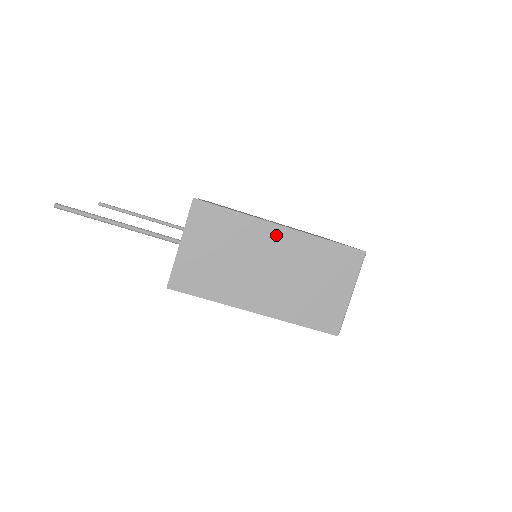
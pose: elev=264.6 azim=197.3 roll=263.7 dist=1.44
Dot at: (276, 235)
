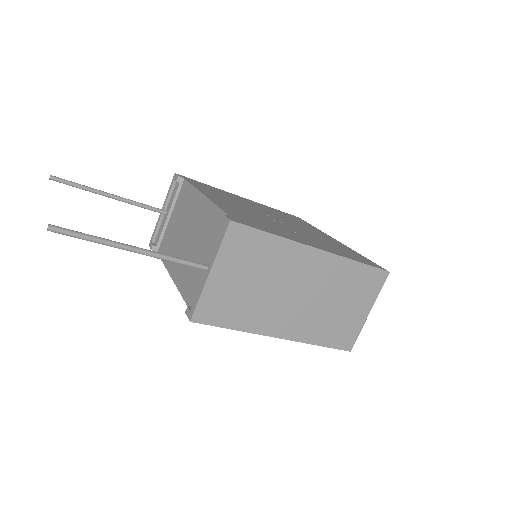
Dot at: (311, 259)
